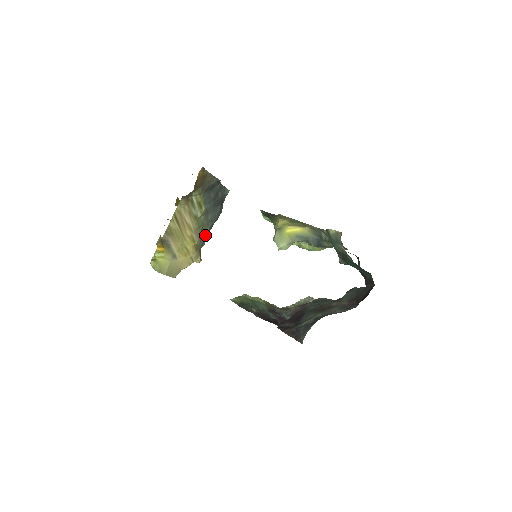
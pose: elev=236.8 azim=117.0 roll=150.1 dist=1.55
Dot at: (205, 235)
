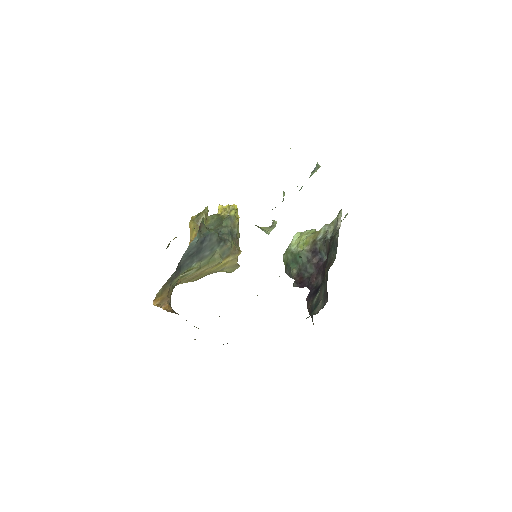
Dot at: (222, 249)
